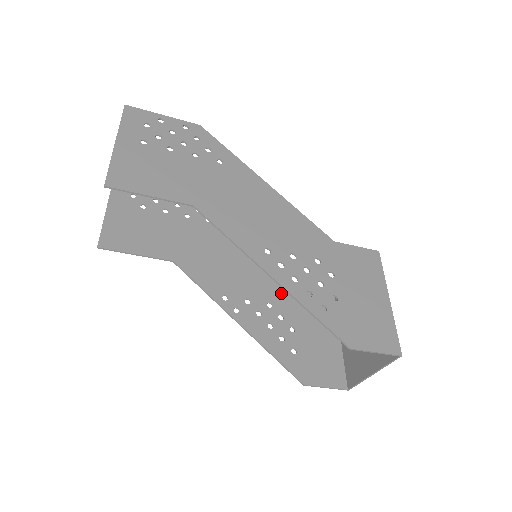
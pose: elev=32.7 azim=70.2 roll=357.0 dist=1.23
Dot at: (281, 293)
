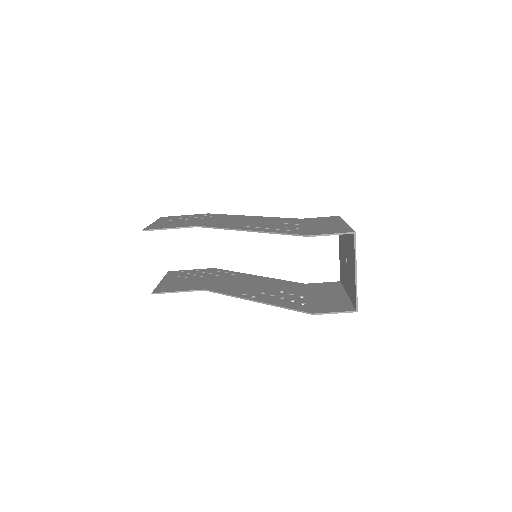
Dot at: (291, 287)
